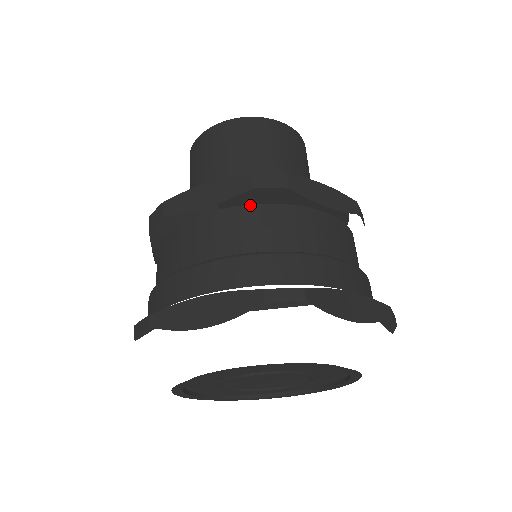
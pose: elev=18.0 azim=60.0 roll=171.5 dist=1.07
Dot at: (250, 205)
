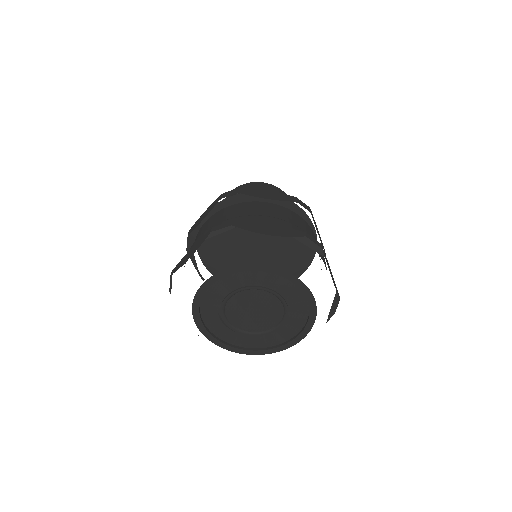
Dot at: (223, 209)
